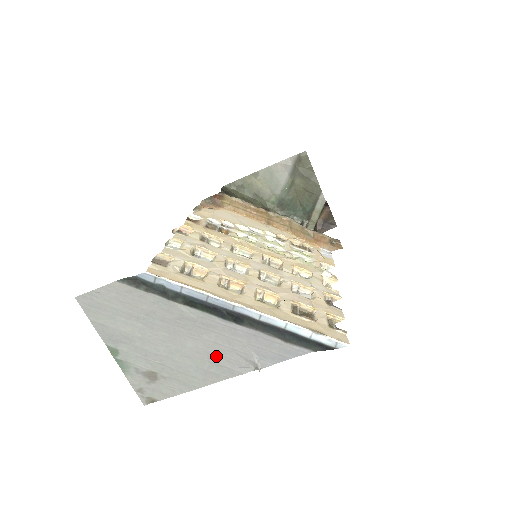
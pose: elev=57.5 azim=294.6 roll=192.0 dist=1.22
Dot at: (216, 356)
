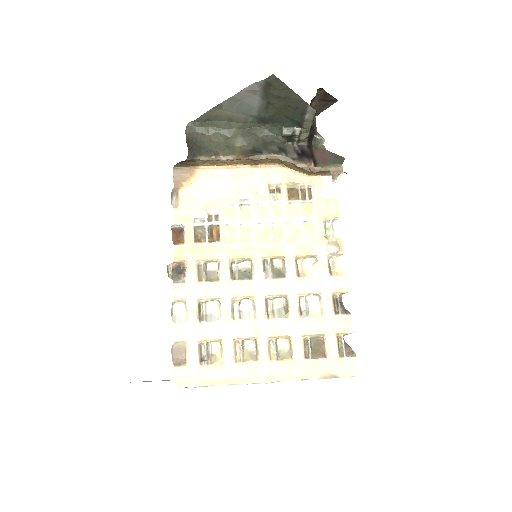
Dot at: occluded
